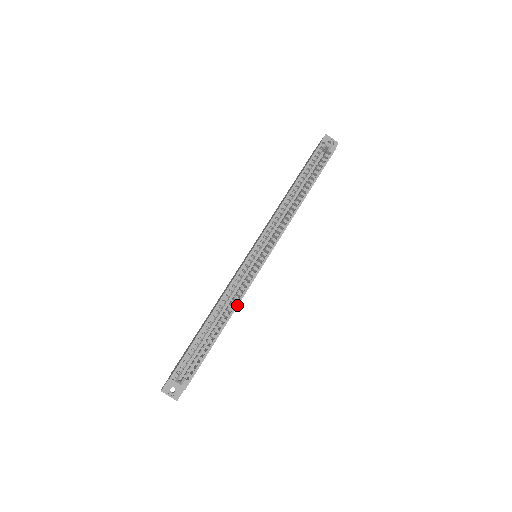
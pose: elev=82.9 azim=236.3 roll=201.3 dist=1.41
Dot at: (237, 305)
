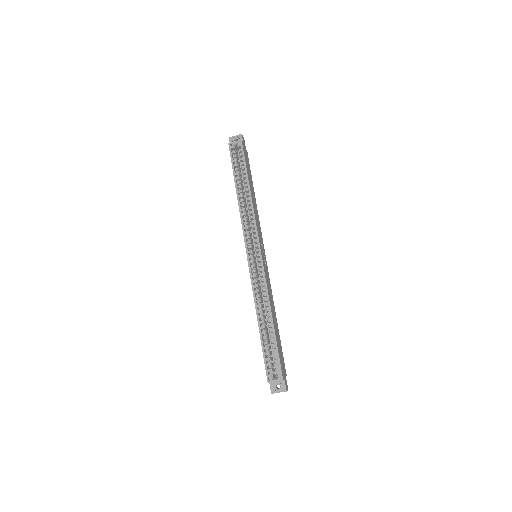
Dot at: (268, 298)
